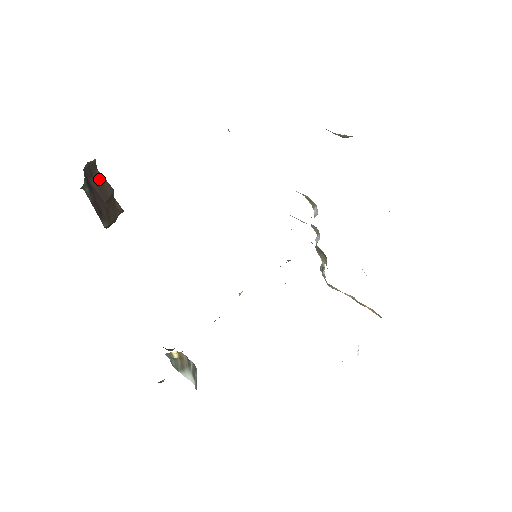
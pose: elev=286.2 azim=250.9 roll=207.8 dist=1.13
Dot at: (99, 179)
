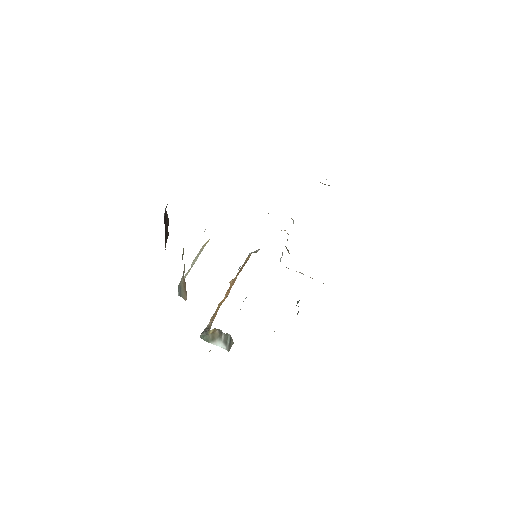
Dot at: (166, 216)
